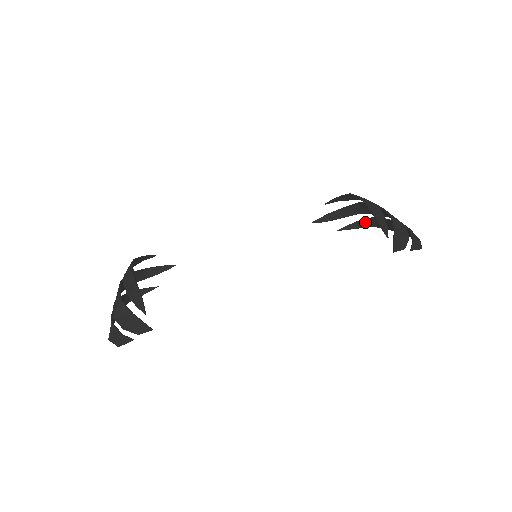
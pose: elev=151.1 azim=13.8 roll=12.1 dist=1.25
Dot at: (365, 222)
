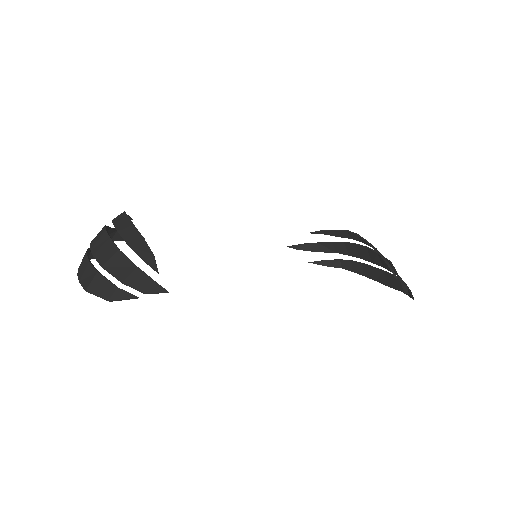
Dot at: (339, 263)
